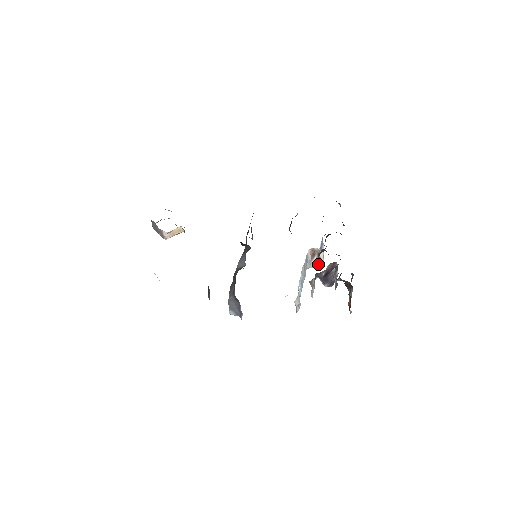
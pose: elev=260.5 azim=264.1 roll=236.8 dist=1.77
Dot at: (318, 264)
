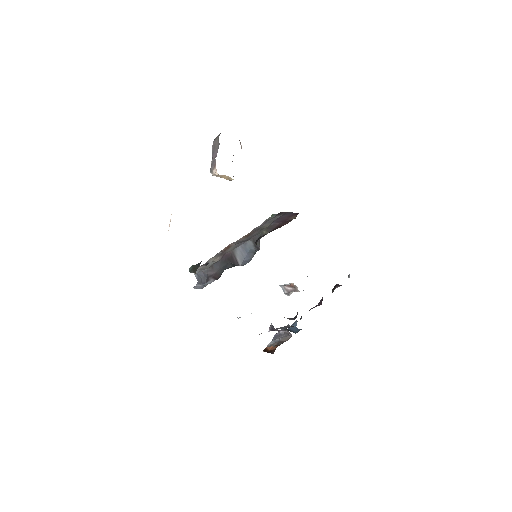
Dot at: (287, 292)
